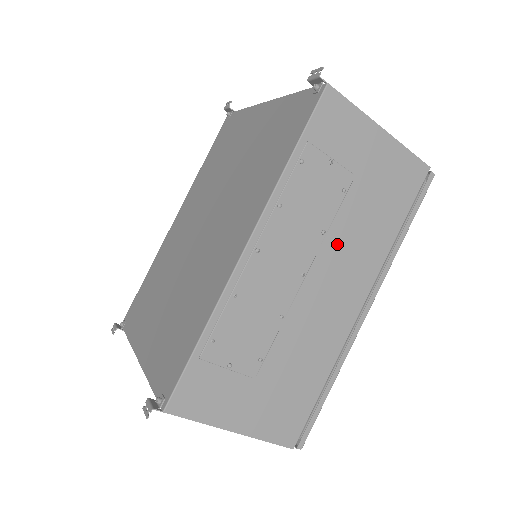
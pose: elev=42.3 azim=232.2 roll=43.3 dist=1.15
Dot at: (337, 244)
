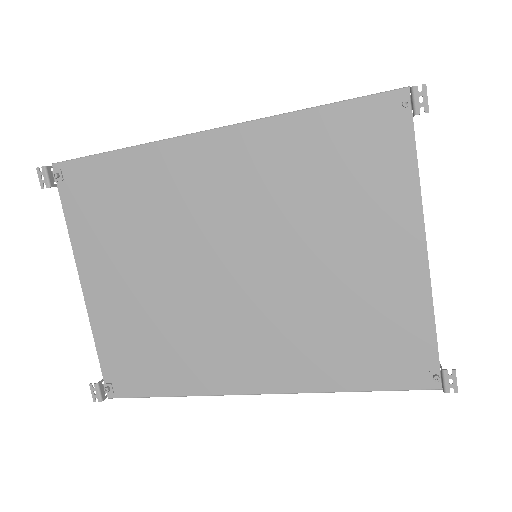
Dot at: occluded
